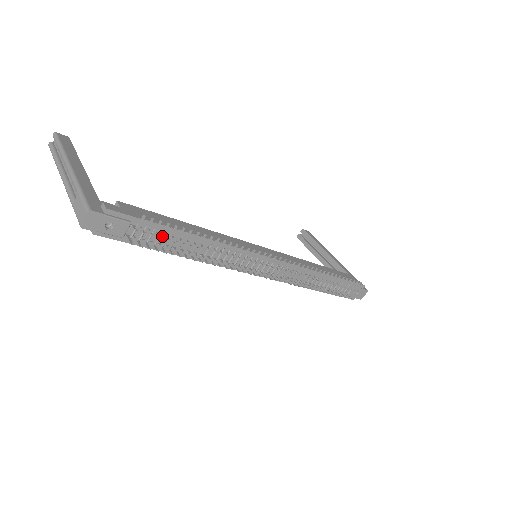
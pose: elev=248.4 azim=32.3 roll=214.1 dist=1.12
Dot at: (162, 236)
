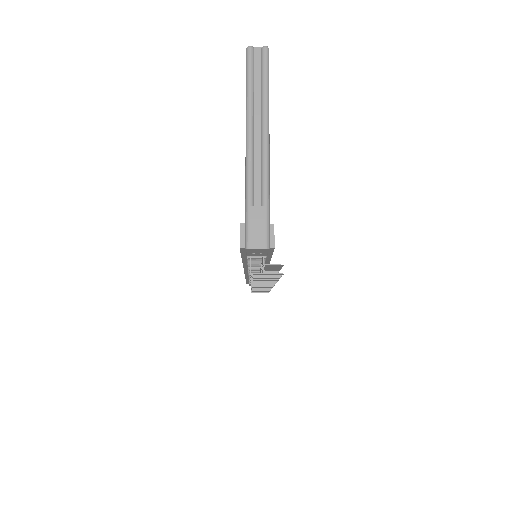
Dot at: (265, 268)
